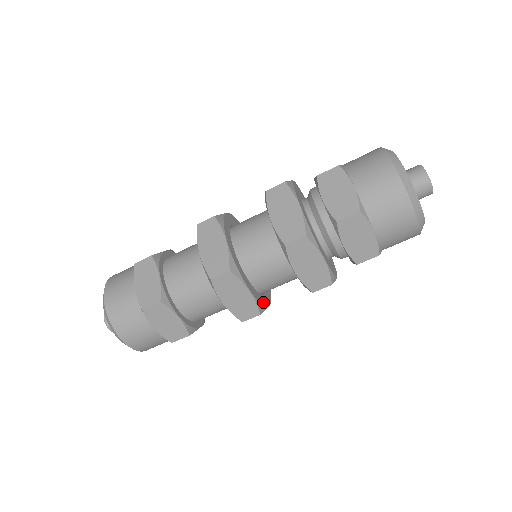
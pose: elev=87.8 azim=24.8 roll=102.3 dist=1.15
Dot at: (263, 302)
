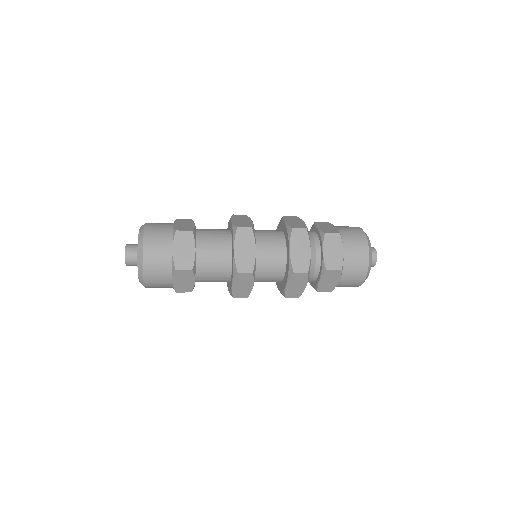
Dot at: occluded
